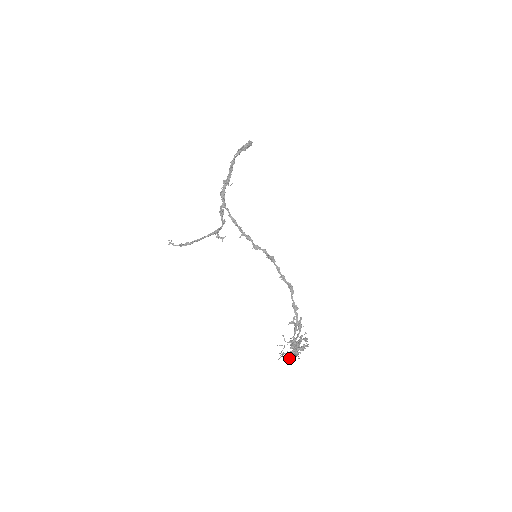
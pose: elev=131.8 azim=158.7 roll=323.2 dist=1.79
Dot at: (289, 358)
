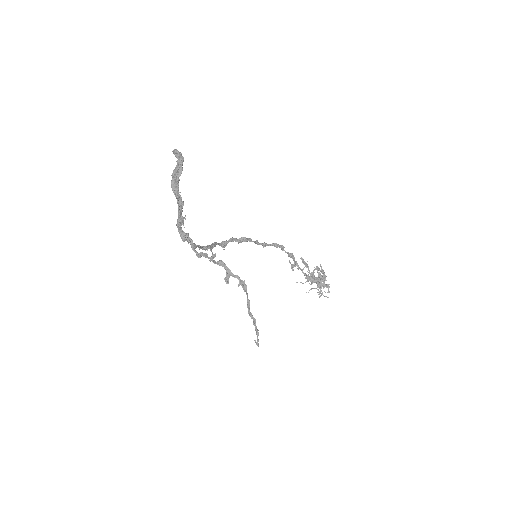
Dot at: (329, 292)
